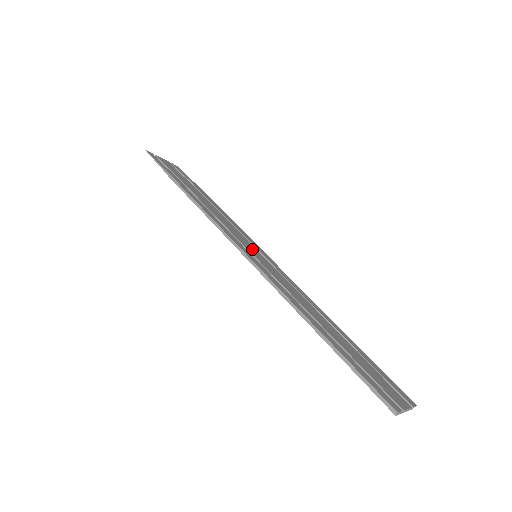
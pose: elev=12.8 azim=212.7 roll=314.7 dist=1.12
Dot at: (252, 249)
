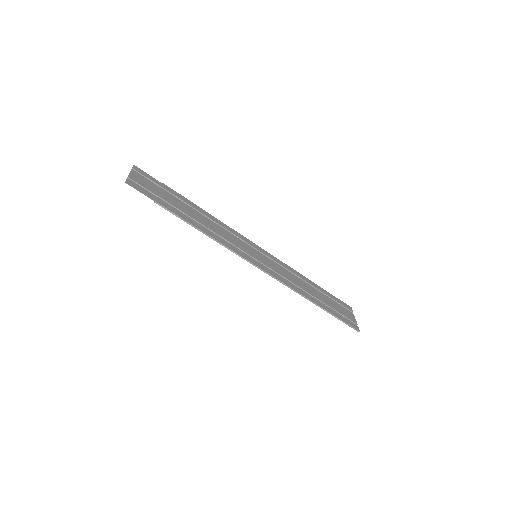
Dot at: (252, 251)
